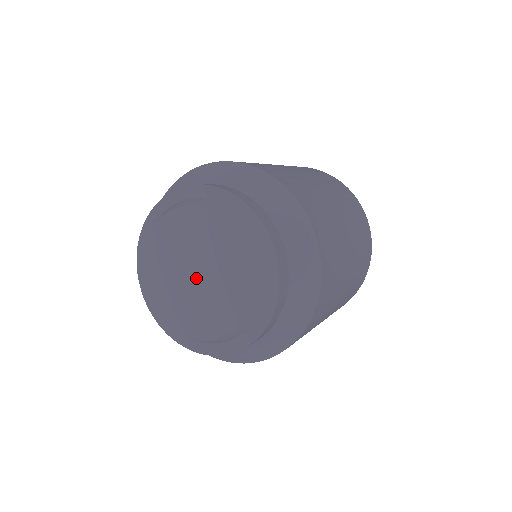
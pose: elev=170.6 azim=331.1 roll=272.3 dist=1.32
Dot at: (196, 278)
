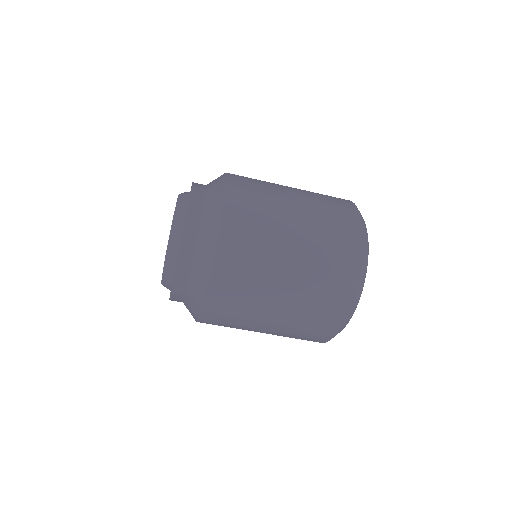
Dot at: occluded
